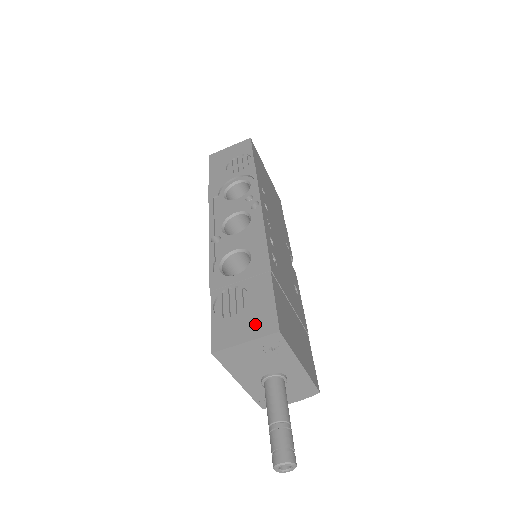
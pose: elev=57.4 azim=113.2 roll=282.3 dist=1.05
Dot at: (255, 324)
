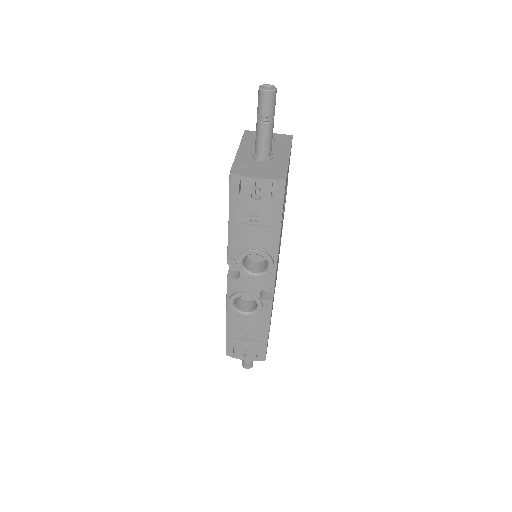
Dot at: occluded
